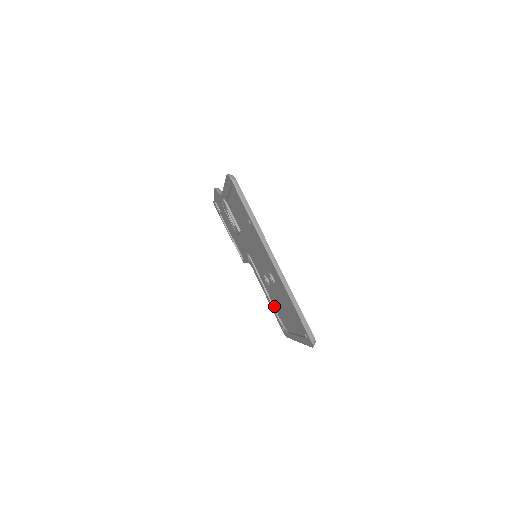
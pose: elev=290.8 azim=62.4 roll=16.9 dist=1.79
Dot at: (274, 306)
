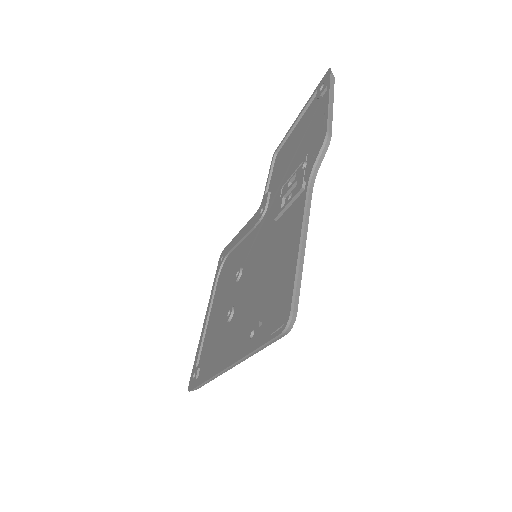
Dot at: (233, 251)
